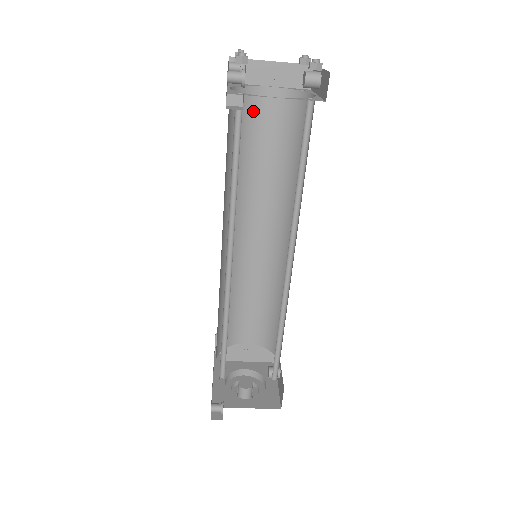
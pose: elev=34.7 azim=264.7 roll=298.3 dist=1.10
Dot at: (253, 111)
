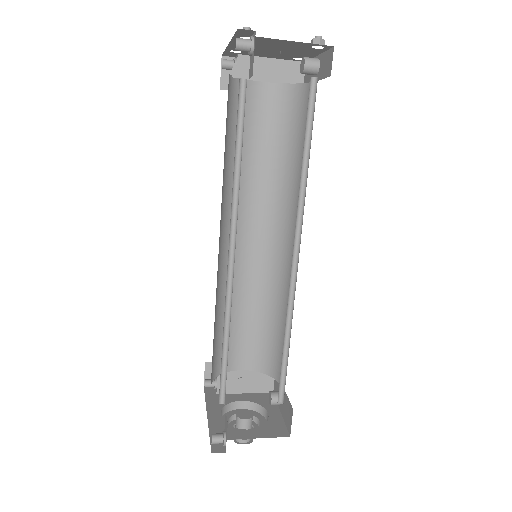
Dot at: (248, 106)
